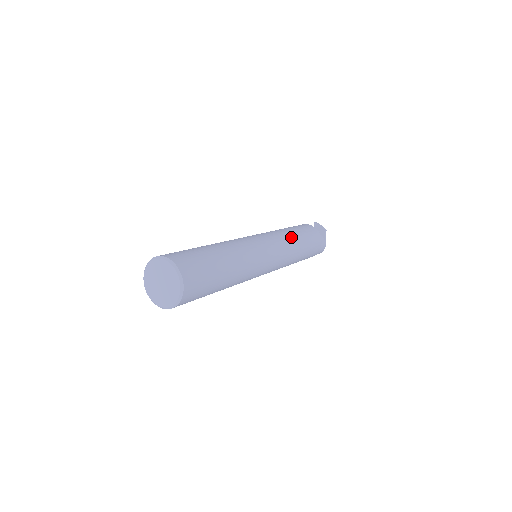
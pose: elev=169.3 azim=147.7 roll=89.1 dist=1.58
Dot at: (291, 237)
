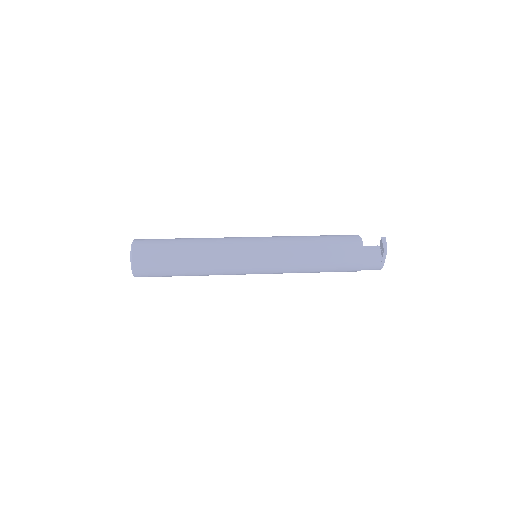
Dot at: (302, 251)
